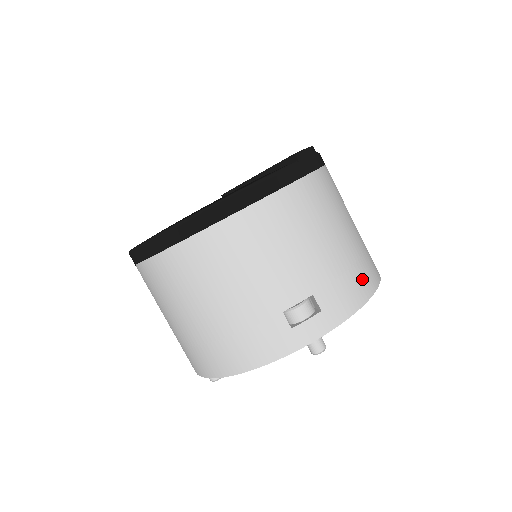
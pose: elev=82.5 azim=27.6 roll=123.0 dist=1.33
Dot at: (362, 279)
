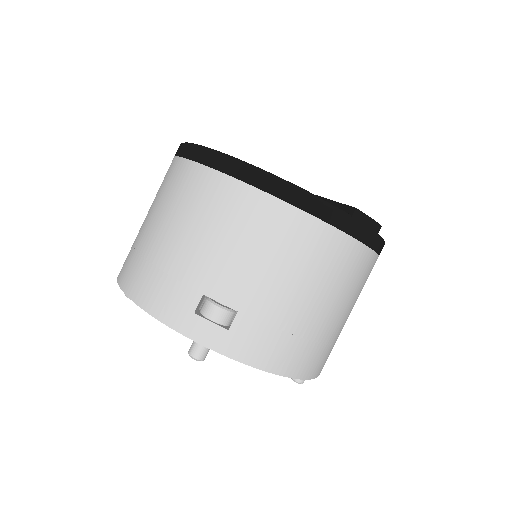
Dot at: (290, 354)
